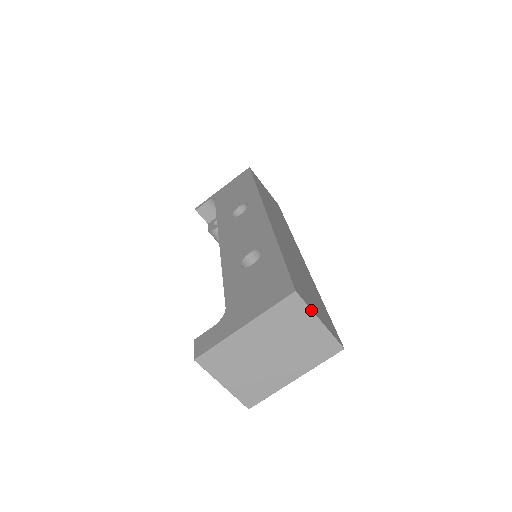
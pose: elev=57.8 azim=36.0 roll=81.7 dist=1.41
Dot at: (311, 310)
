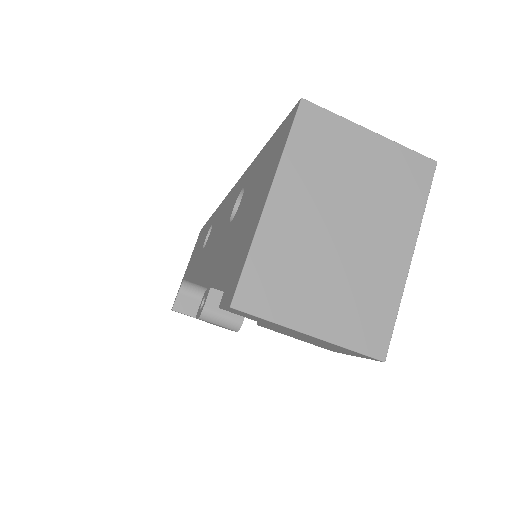
Dot at: (344, 119)
